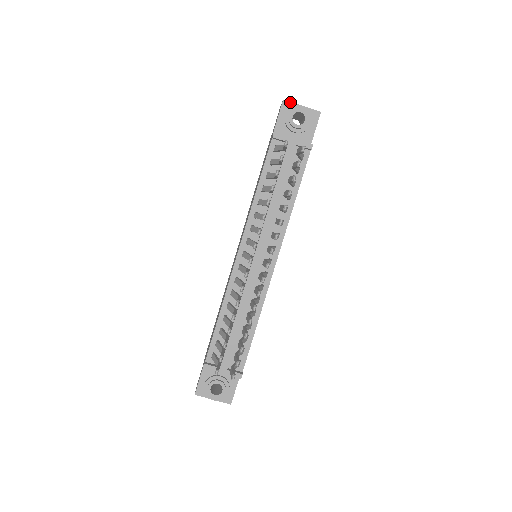
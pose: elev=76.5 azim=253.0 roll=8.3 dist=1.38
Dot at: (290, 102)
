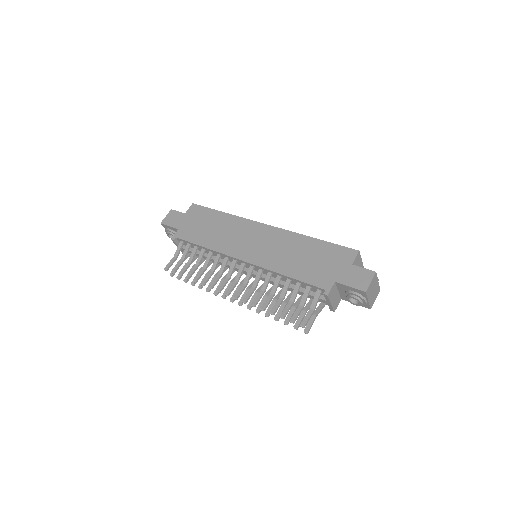
Dot at: (367, 295)
